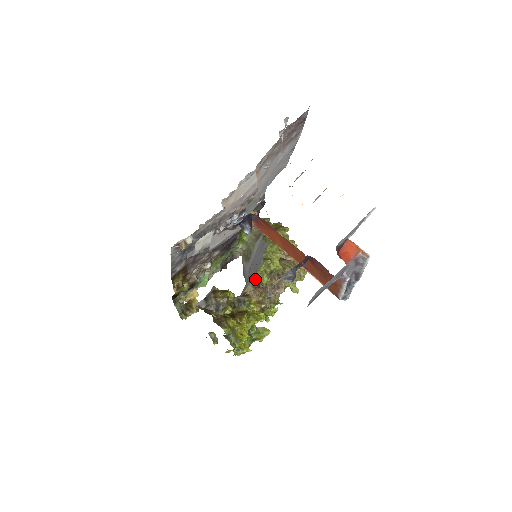
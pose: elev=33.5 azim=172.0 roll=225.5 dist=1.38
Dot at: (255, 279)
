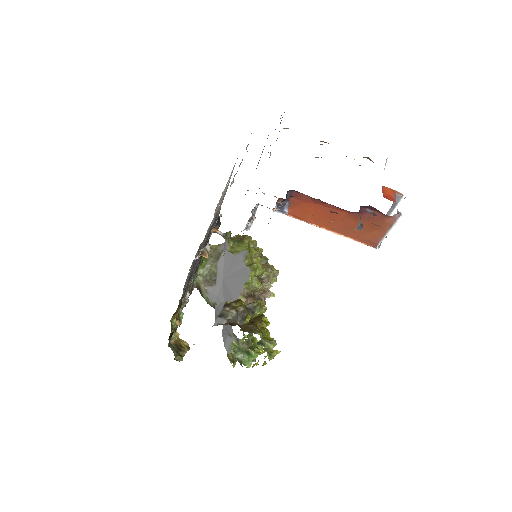
Dot at: (246, 288)
